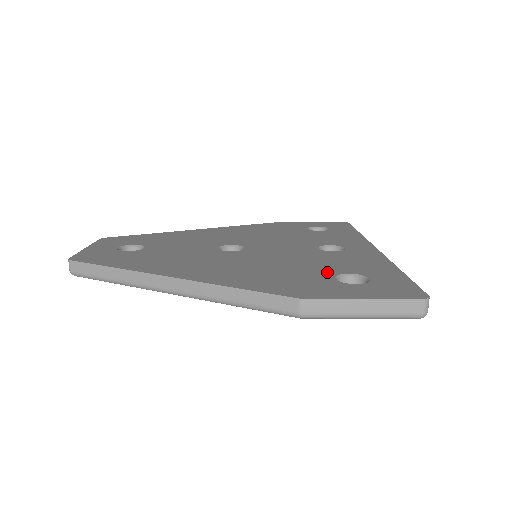
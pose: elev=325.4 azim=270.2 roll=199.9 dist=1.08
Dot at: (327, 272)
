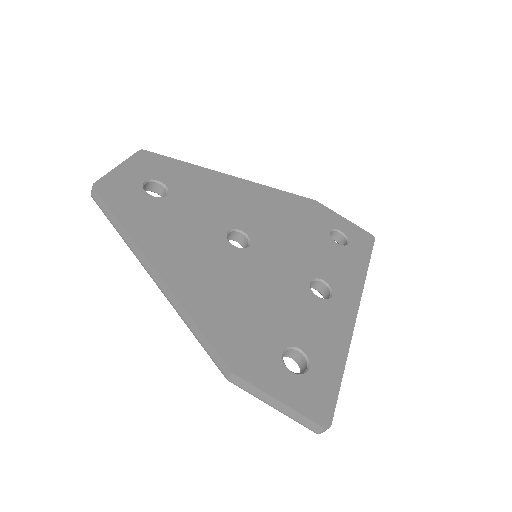
Dot at: (285, 336)
